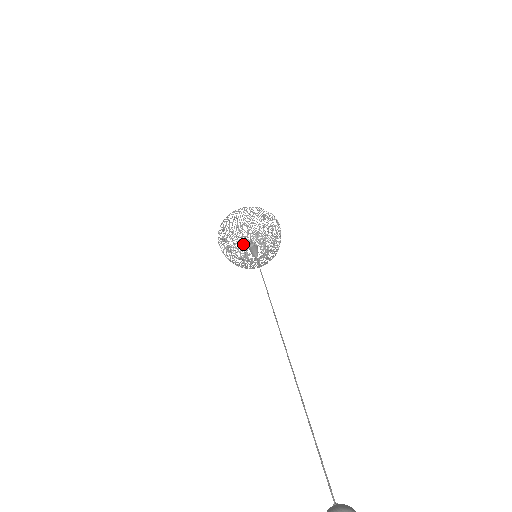
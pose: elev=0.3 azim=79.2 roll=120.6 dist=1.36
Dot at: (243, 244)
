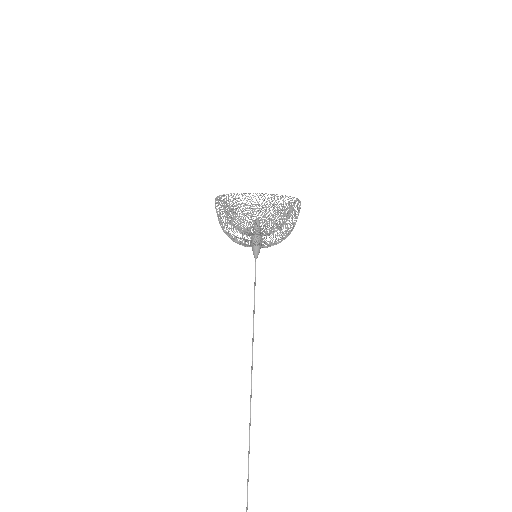
Dot at: (240, 243)
